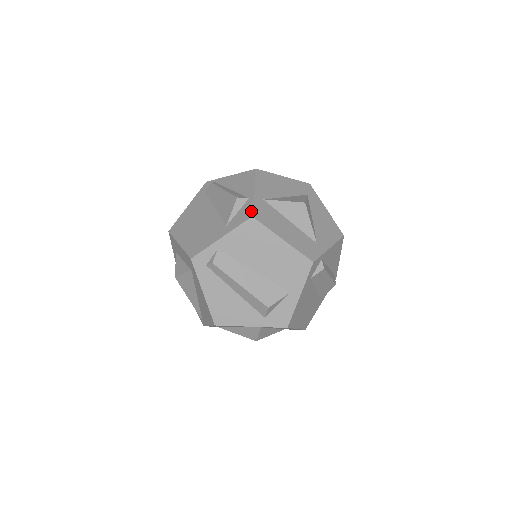
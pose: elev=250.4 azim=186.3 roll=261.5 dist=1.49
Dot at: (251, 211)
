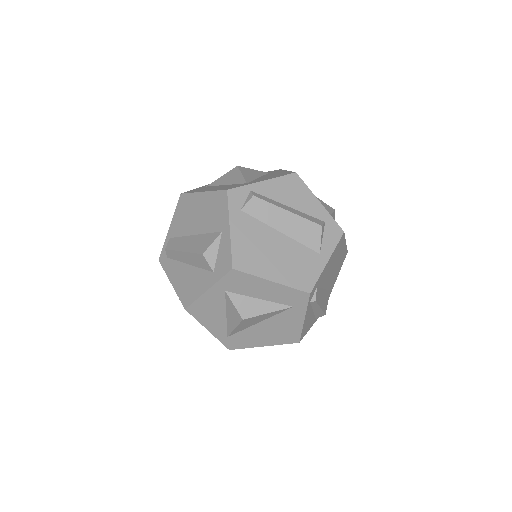
Dot at: occluded
